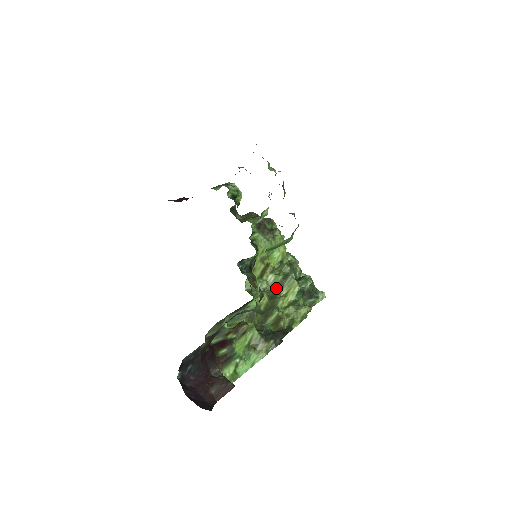
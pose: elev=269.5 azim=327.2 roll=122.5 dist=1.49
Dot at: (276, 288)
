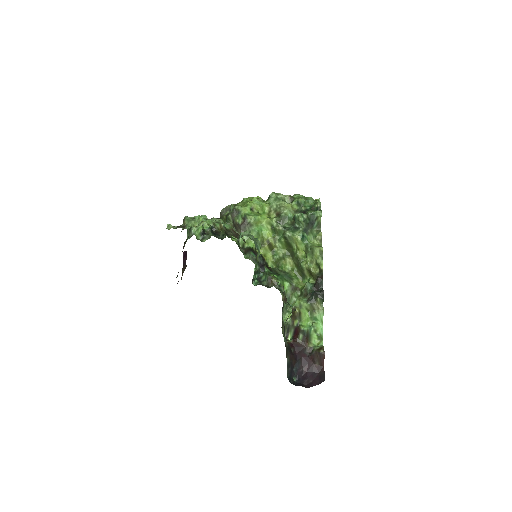
Dot at: (288, 247)
